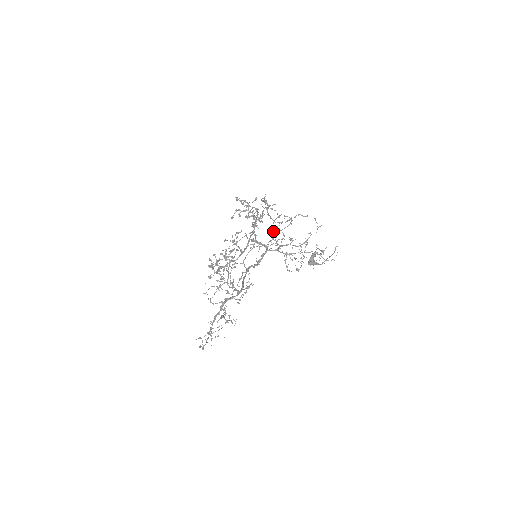
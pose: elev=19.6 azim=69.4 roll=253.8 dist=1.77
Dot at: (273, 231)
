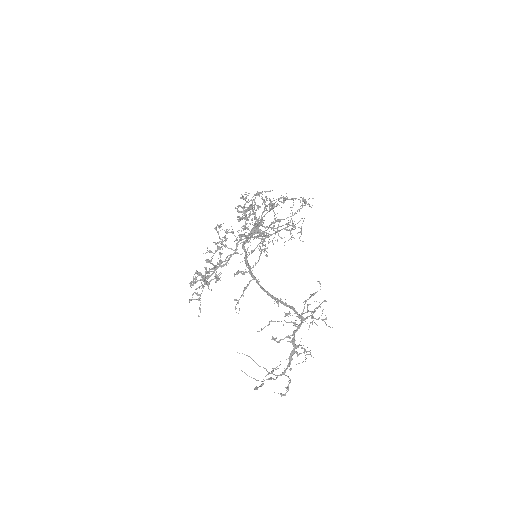
Dot at: (262, 220)
